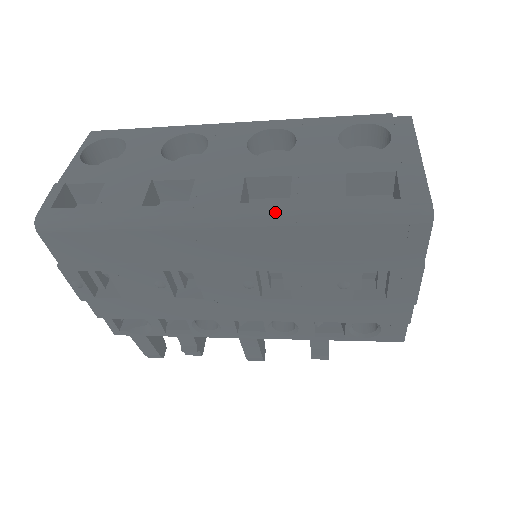
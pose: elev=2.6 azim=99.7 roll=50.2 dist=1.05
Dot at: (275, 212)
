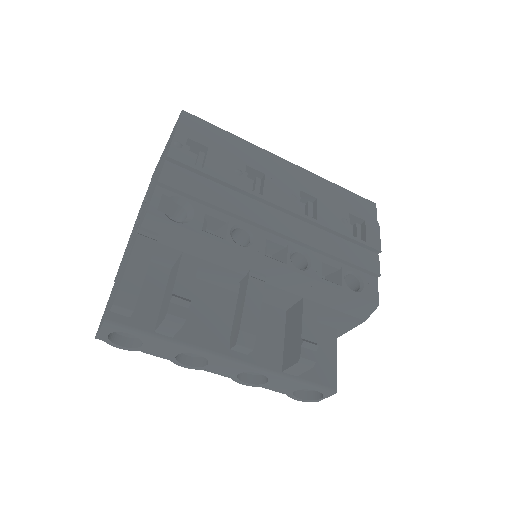
Dot at: occluded
